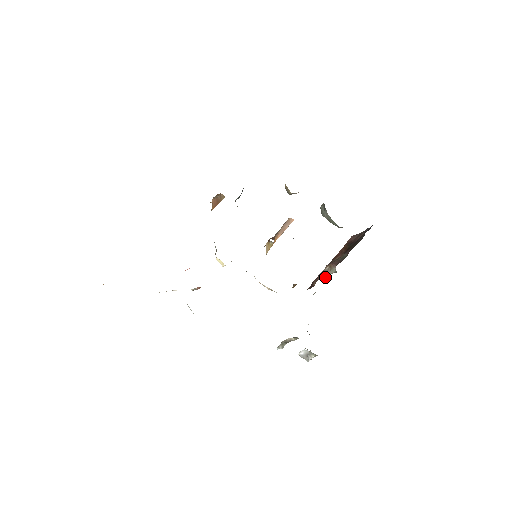
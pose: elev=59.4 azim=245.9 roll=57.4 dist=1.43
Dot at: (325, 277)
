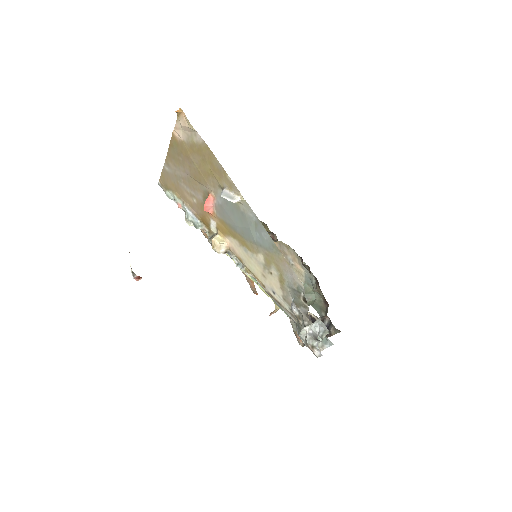
Dot at: occluded
